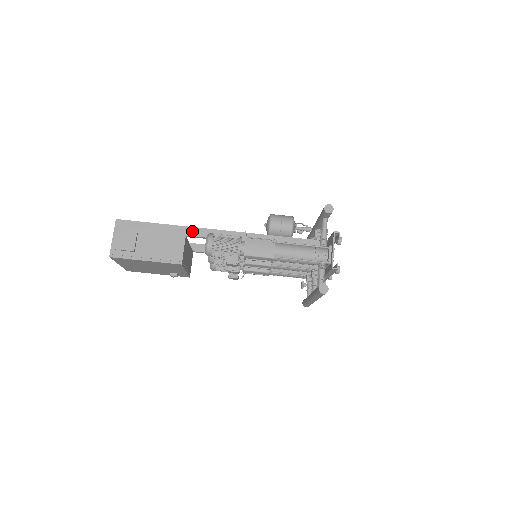
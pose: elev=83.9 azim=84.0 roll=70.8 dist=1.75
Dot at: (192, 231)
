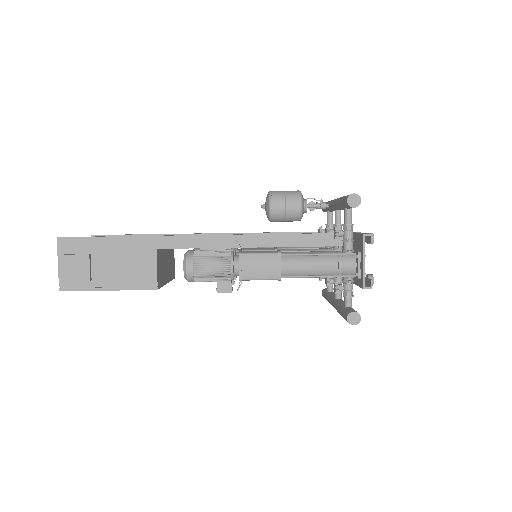
Dot at: (164, 242)
